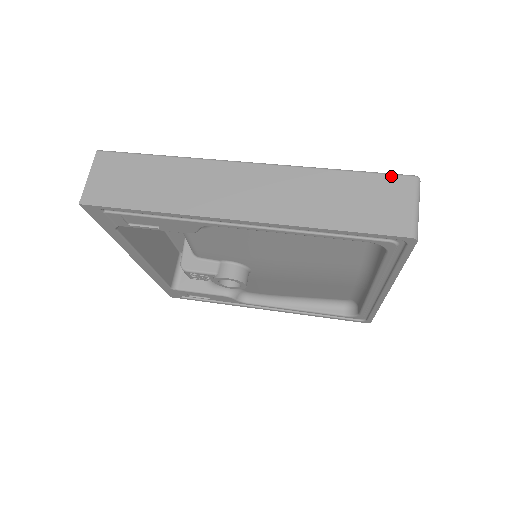
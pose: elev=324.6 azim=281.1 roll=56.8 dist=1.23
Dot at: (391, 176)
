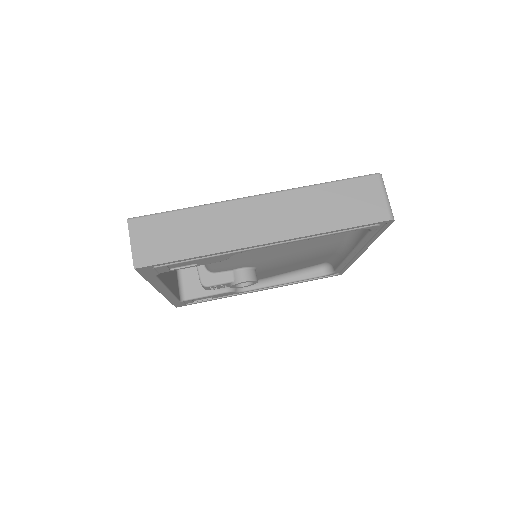
Dot at: (362, 178)
